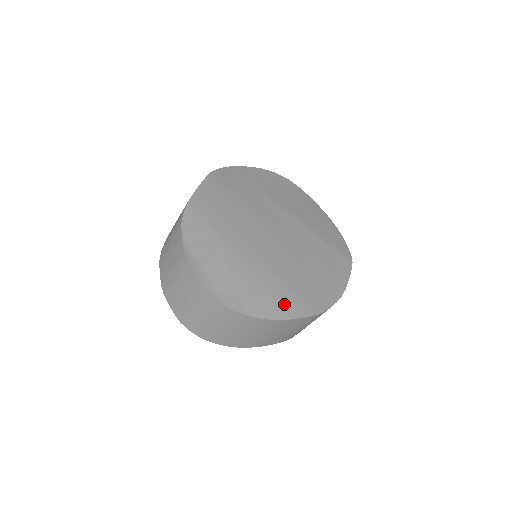
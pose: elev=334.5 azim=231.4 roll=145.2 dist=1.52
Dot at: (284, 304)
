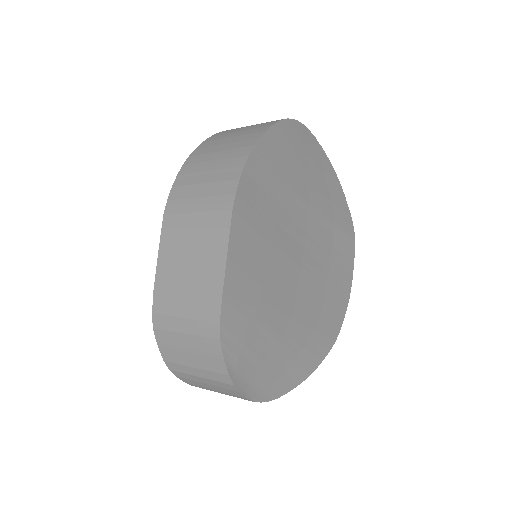
Dot at: (314, 355)
